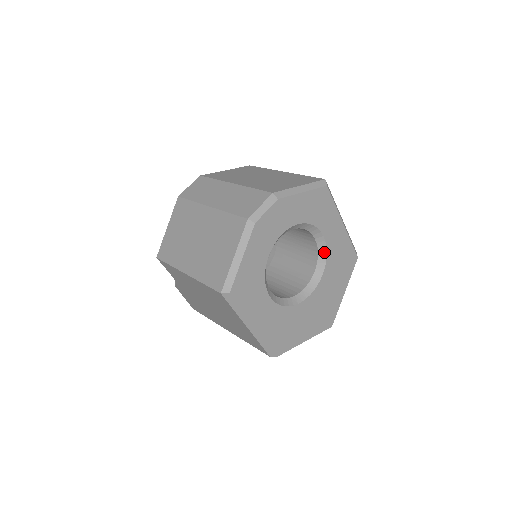
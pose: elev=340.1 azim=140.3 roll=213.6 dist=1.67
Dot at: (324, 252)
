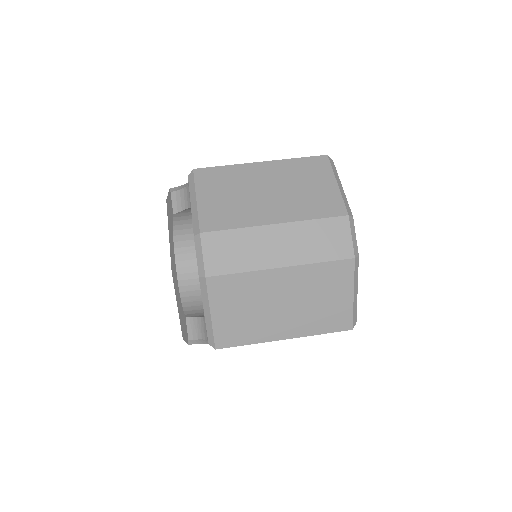
Dot at: occluded
